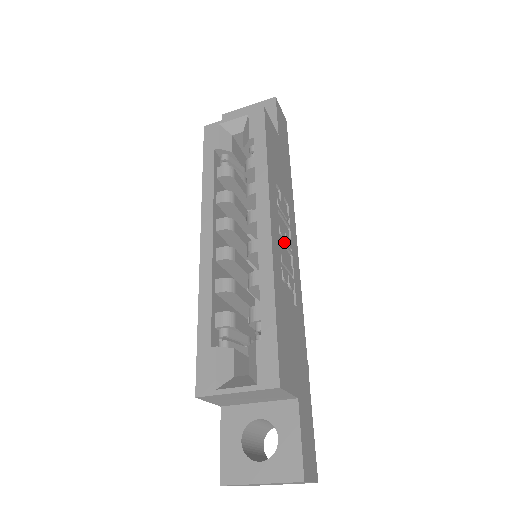
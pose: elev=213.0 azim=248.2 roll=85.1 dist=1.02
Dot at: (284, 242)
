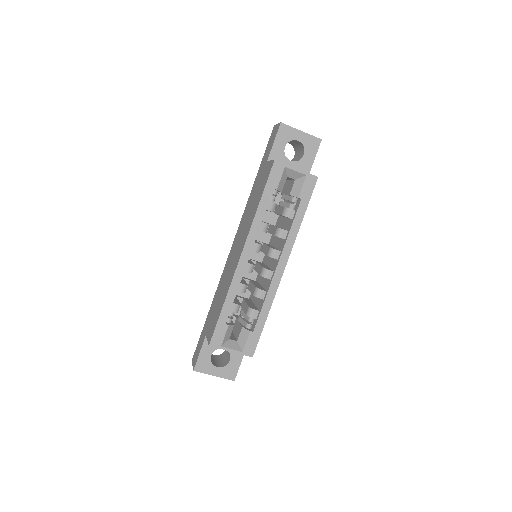
Dot at: occluded
